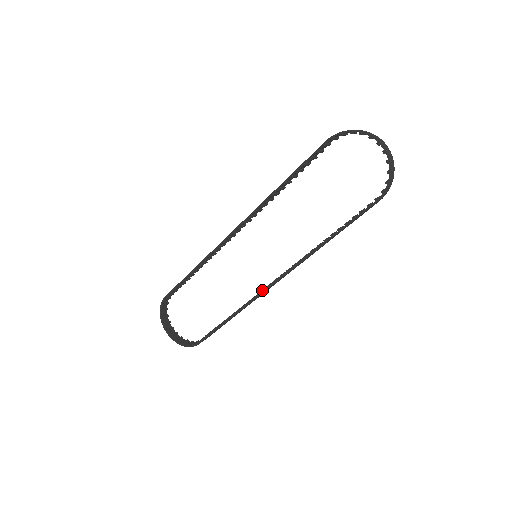
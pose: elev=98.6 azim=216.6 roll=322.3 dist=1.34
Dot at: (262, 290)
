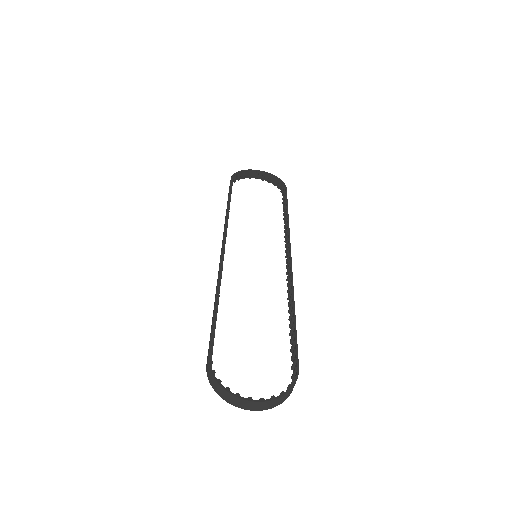
Dot at: (286, 248)
